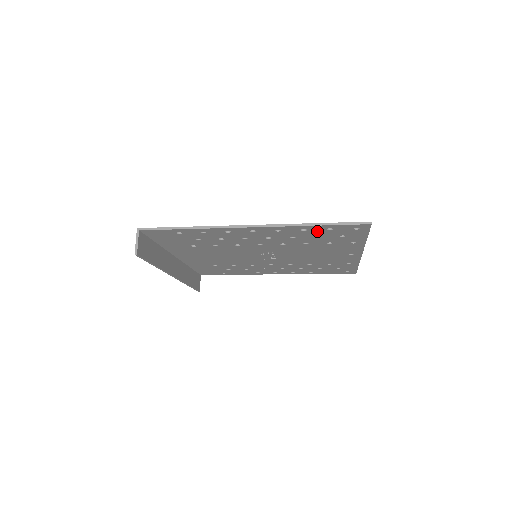
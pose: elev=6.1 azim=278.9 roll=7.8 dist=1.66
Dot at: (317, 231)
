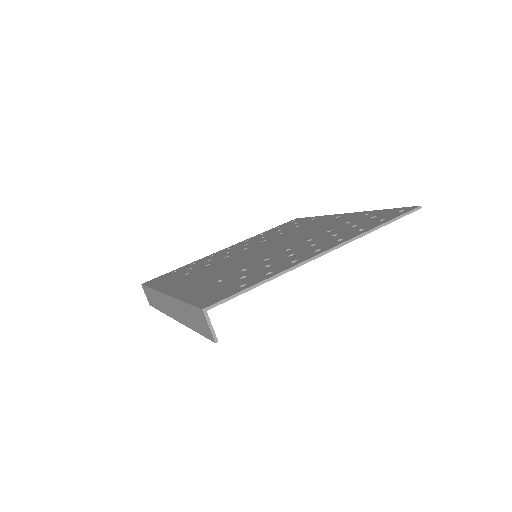
Dot at: occluded
